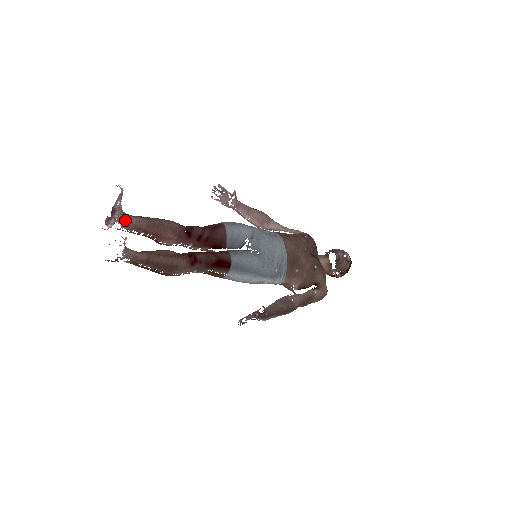
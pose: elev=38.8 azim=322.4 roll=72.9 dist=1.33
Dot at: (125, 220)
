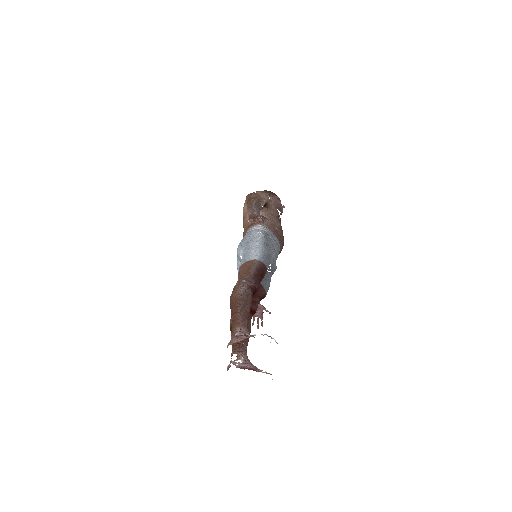
Dot at: occluded
